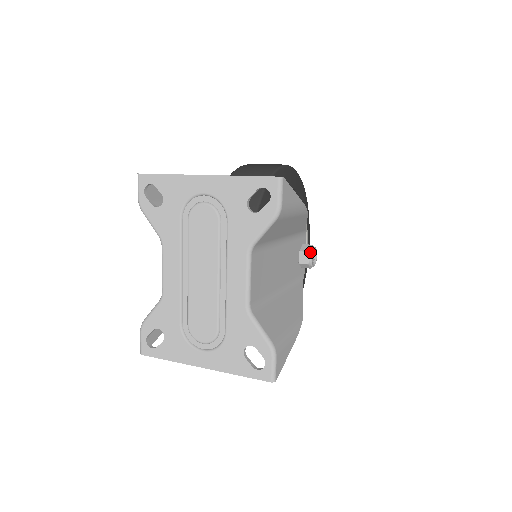
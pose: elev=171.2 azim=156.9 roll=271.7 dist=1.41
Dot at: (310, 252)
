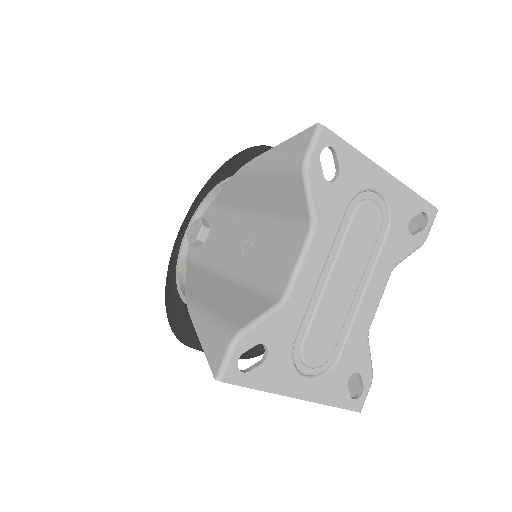
Dot at: occluded
